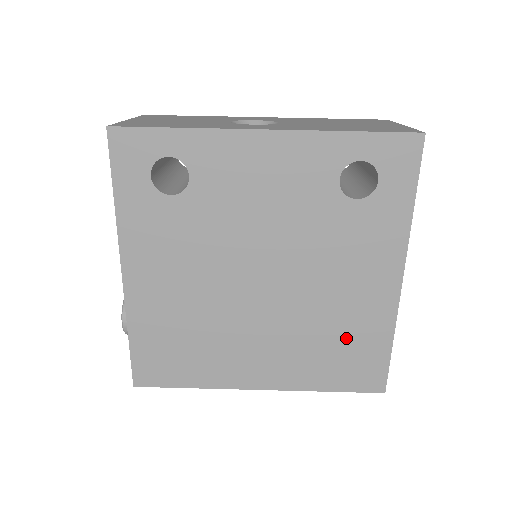
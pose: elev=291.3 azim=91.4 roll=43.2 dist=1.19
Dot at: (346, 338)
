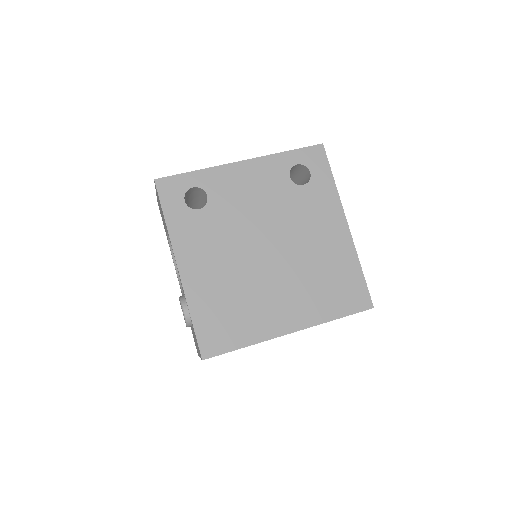
Dot at: (333, 274)
